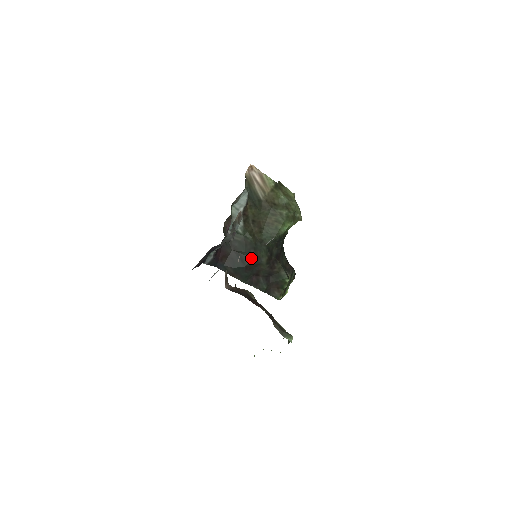
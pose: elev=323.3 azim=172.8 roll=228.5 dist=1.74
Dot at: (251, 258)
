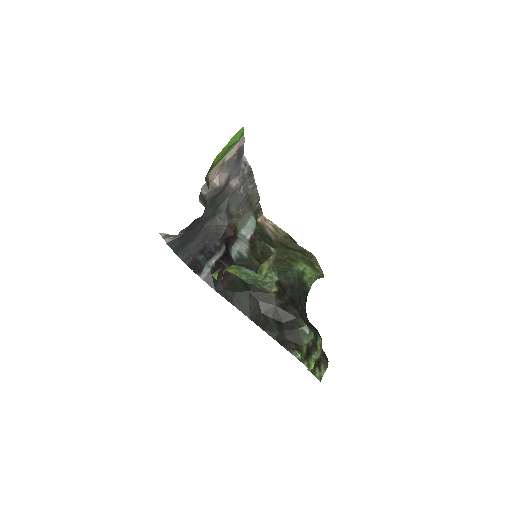
Dot at: occluded
